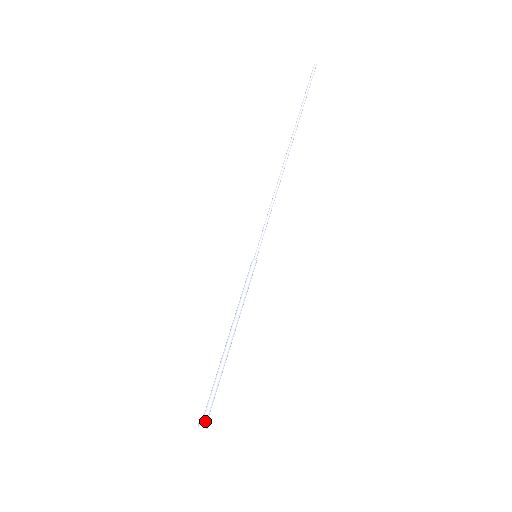
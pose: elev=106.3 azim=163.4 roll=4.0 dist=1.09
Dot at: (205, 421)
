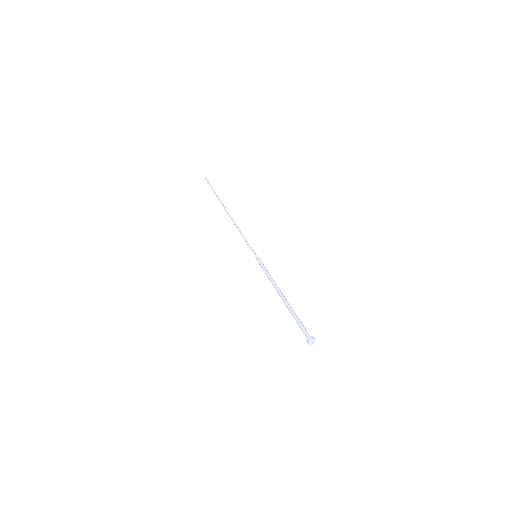
Dot at: (311, 337)
